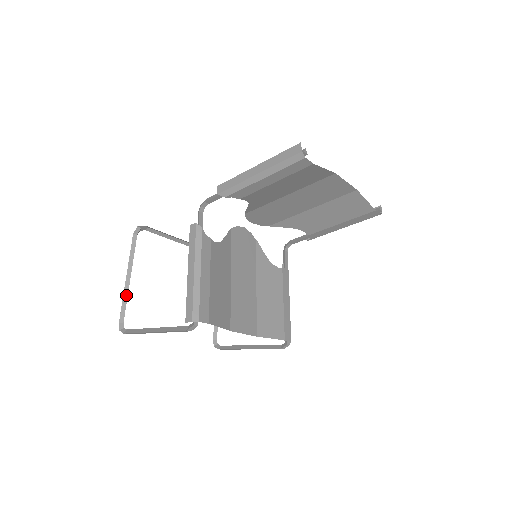
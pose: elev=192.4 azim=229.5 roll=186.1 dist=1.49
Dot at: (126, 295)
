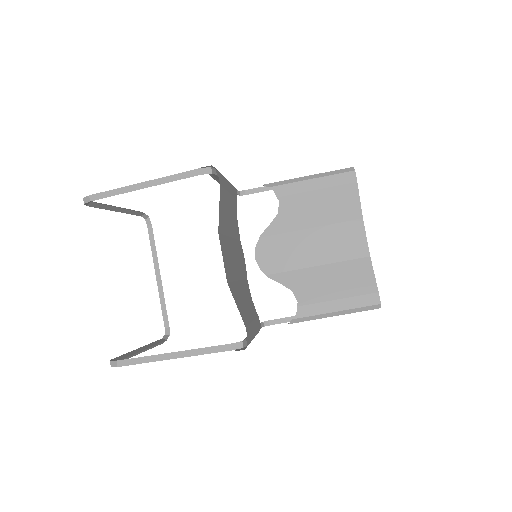
Dot at: (108, 205)
